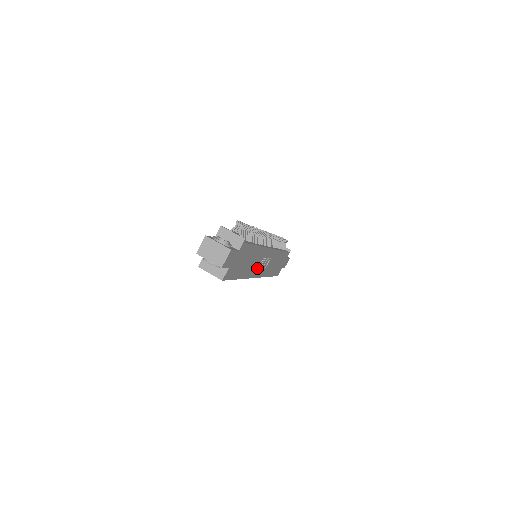
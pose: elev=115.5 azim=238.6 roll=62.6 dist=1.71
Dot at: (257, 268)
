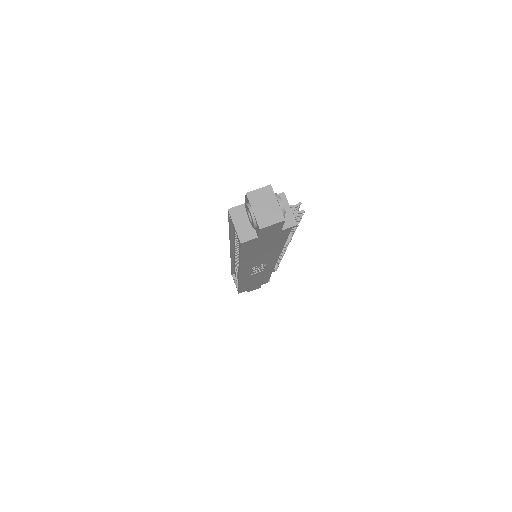
Dot at: (252, 267)
